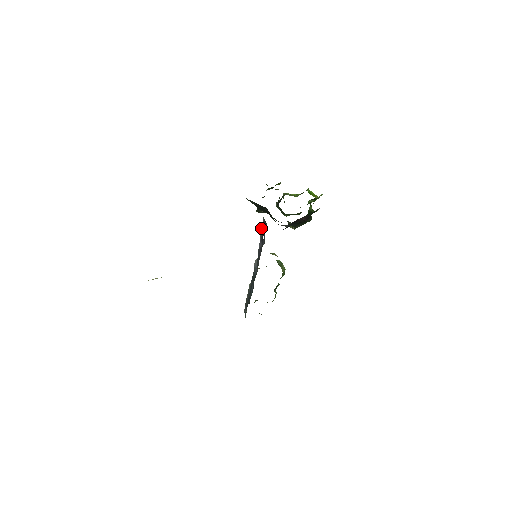
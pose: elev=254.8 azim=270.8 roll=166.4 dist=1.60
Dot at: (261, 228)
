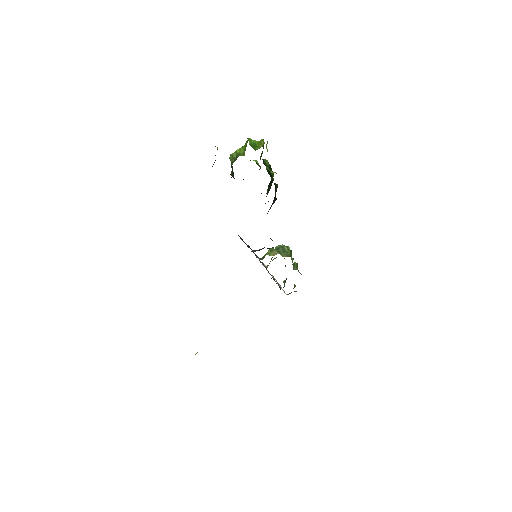
Dot at: occluded
